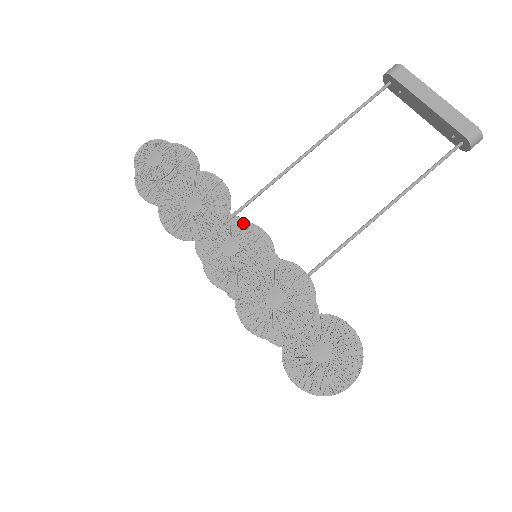
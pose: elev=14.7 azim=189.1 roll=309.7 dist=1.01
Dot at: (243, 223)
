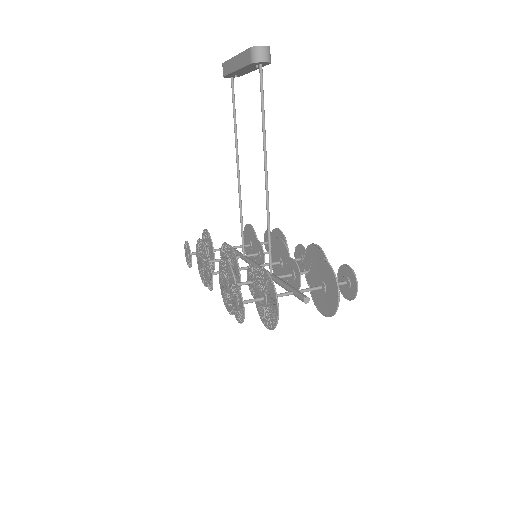
Dot at: (225, 249)
